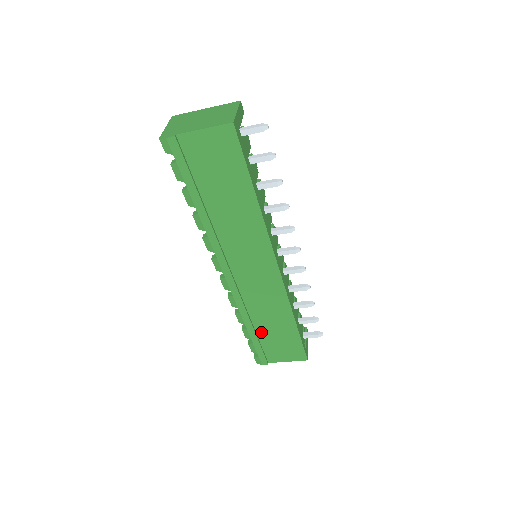
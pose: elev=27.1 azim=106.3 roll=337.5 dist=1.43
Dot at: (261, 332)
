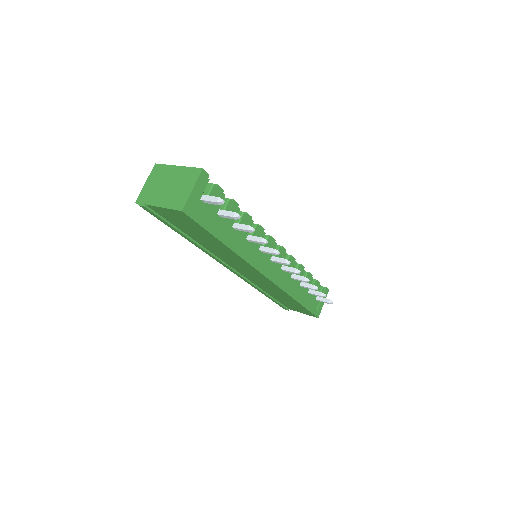
Dot at: (274, 297)
